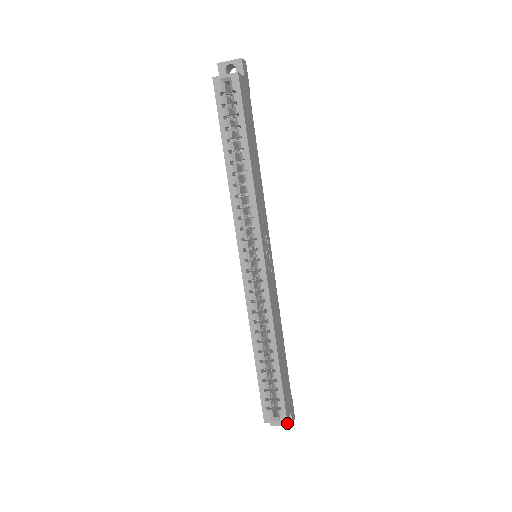
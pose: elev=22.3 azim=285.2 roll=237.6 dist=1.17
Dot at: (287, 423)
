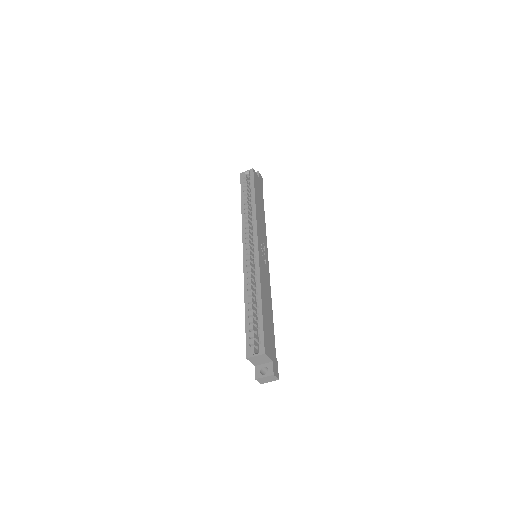
Dot at: (269, 373)
